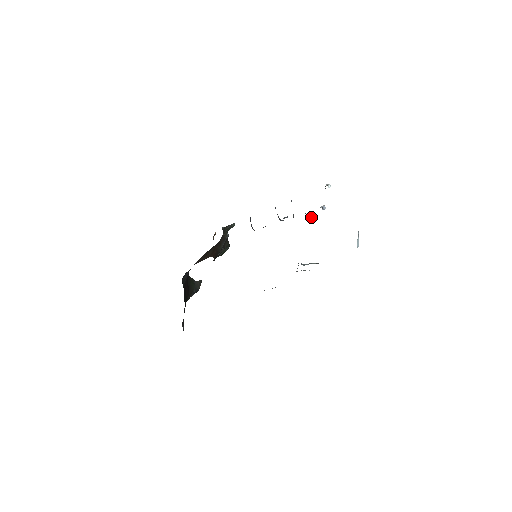
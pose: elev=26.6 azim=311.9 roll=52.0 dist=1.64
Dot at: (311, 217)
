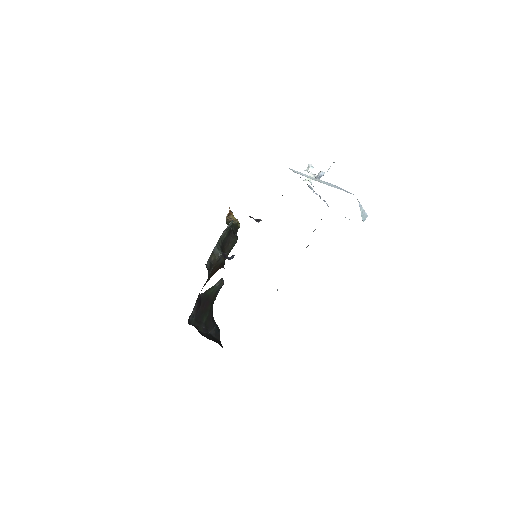
Dot at: occluded
